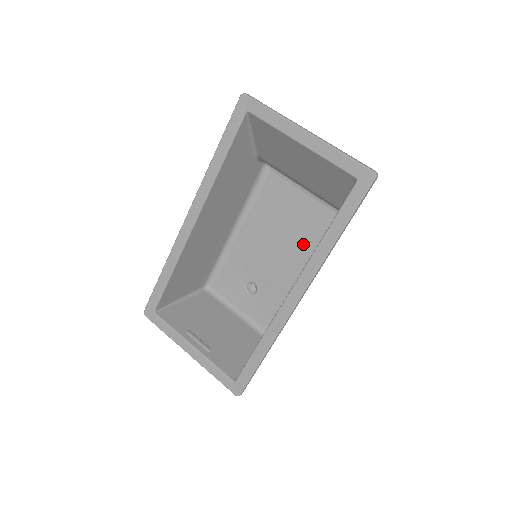
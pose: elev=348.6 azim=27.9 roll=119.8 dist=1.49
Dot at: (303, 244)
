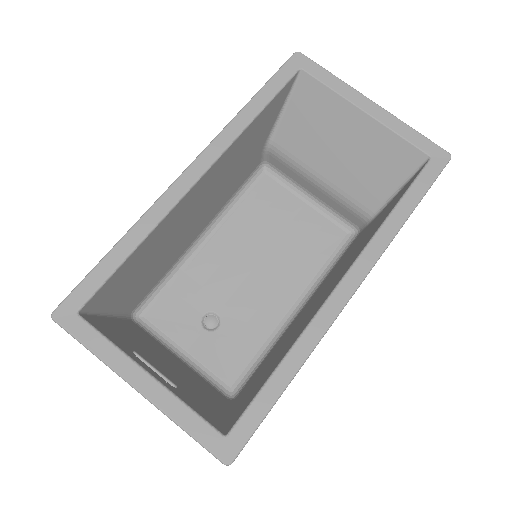
Dot at: (299, 264)
